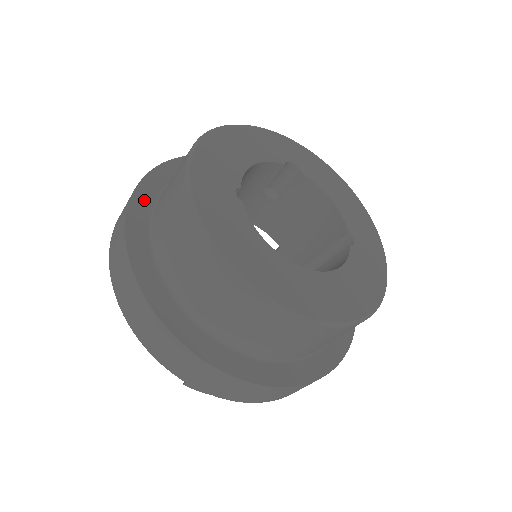
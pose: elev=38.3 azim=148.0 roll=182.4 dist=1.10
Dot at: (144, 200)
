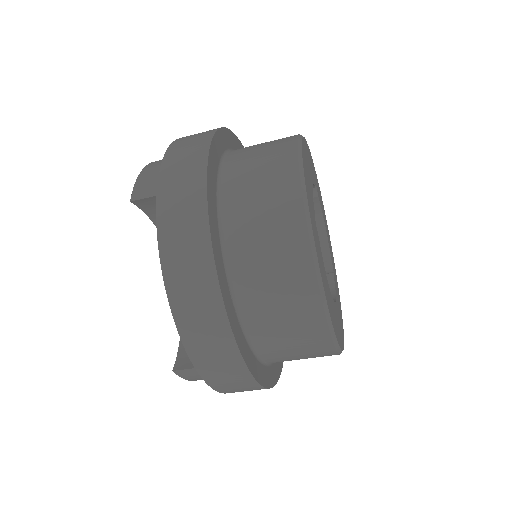
Dot at: (212, 183)
